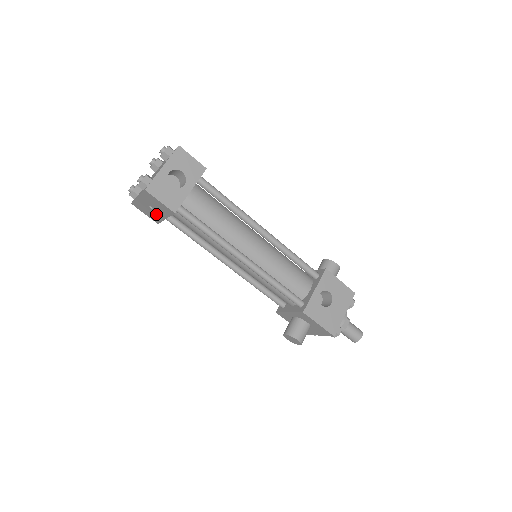
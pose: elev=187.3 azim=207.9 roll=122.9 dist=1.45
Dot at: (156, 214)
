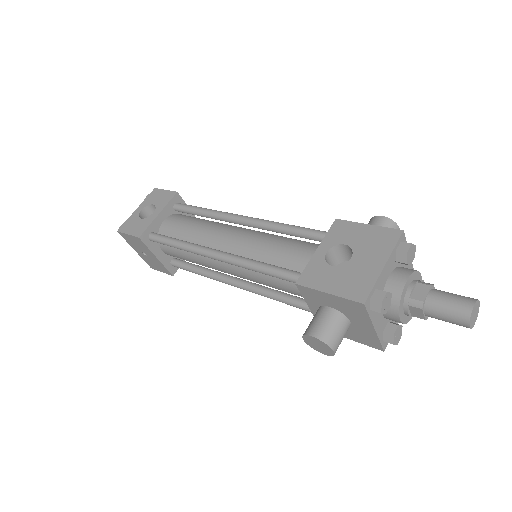
Dot at: (154, 260)
